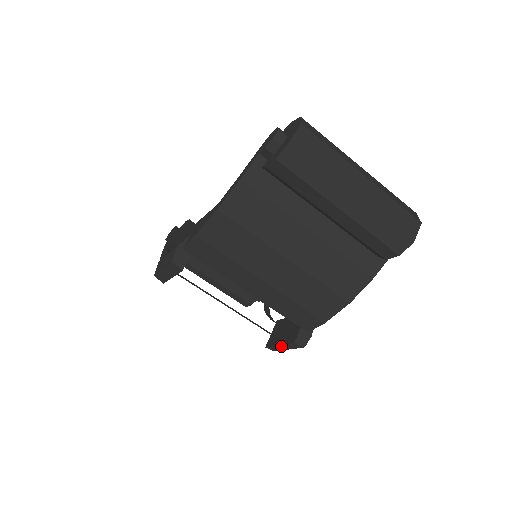
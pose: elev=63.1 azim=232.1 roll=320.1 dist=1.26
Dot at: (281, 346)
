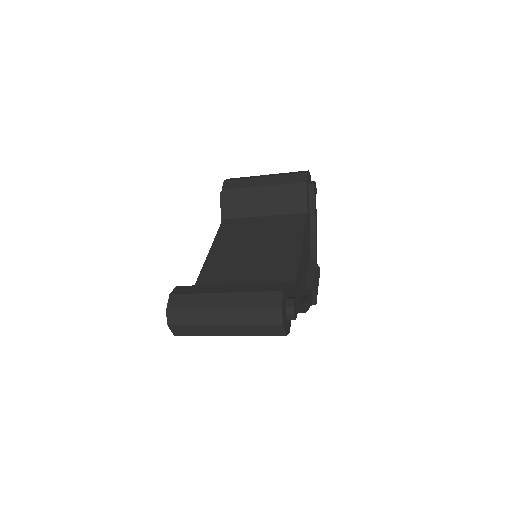
Dot at: occluded
